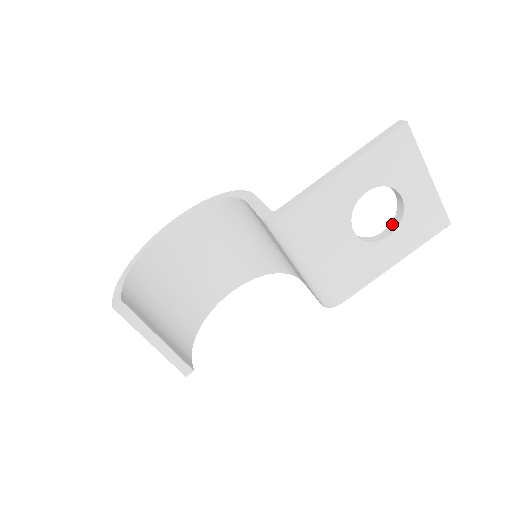
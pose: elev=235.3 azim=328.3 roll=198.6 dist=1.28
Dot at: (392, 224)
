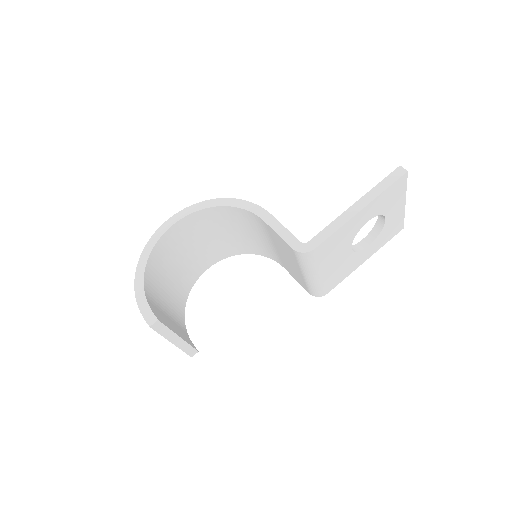
Dot at: (370, 234)
